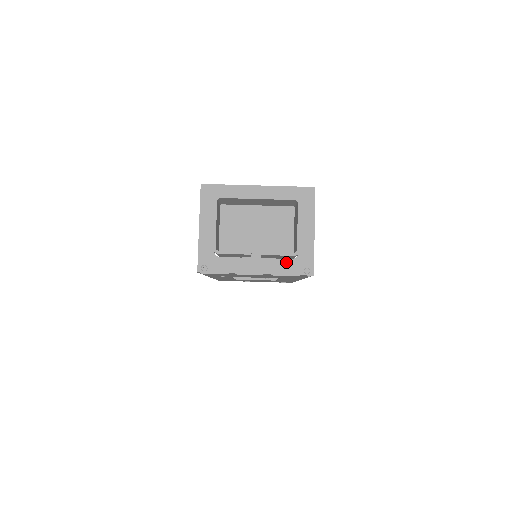
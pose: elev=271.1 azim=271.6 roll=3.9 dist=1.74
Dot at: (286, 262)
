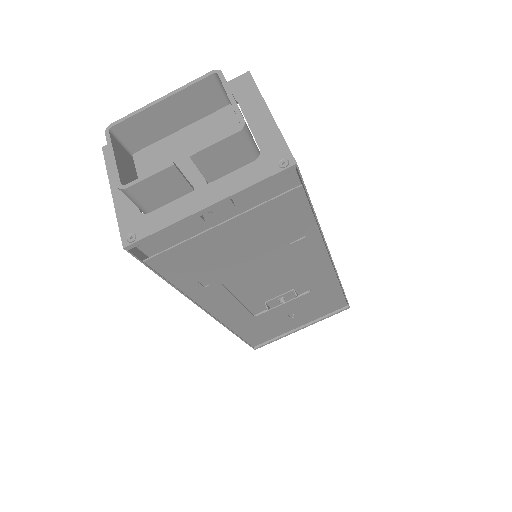
Dot at: (247, 169)
